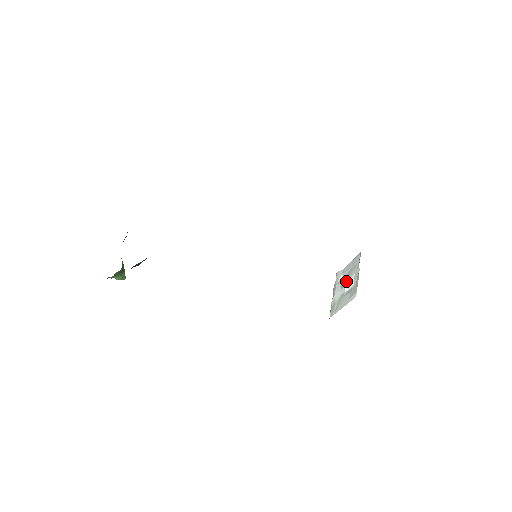
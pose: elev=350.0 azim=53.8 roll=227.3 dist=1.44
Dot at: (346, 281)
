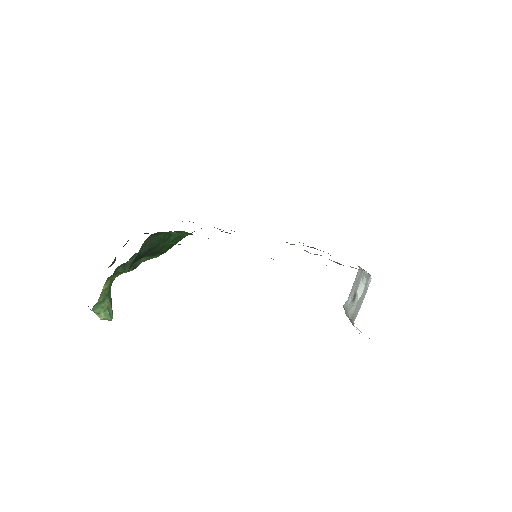
Dot at: (356, 292)
